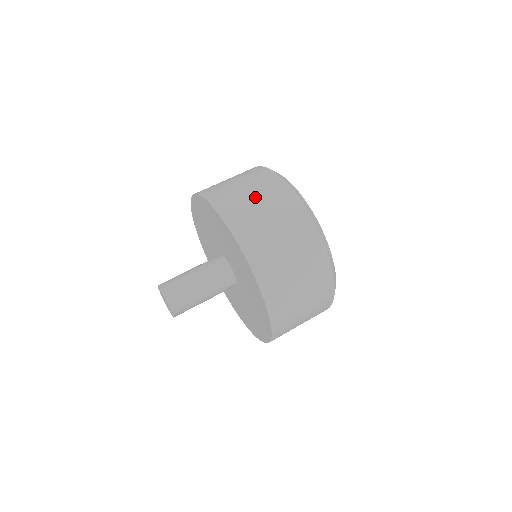
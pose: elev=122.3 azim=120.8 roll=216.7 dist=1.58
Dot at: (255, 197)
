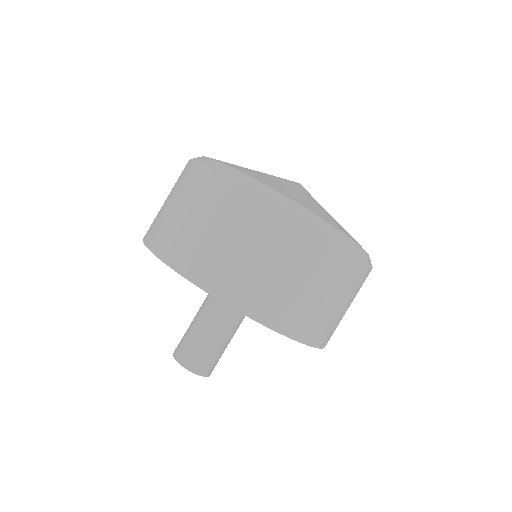
Dot at: (223, 233)
